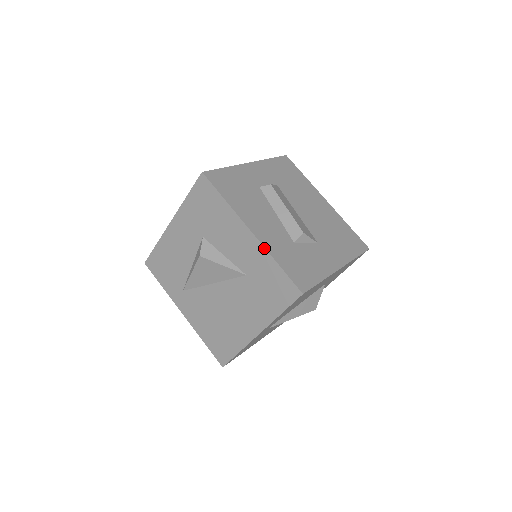
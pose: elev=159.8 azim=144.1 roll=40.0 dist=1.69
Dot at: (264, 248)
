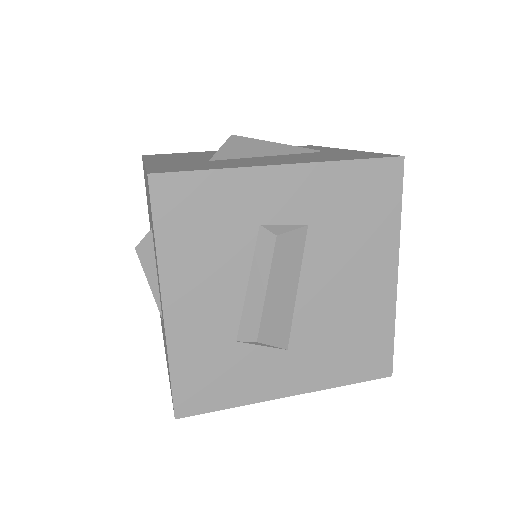
Dot at: (166, 339)
